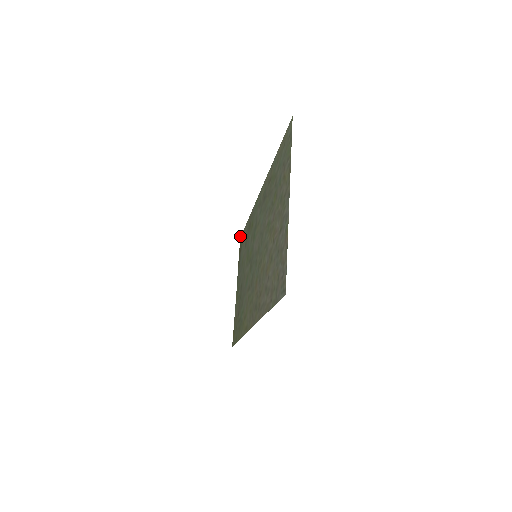
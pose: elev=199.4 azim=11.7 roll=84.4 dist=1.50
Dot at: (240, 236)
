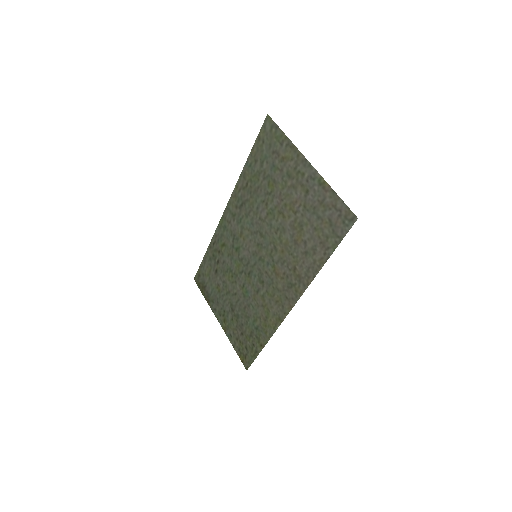
Dot at: occluded
